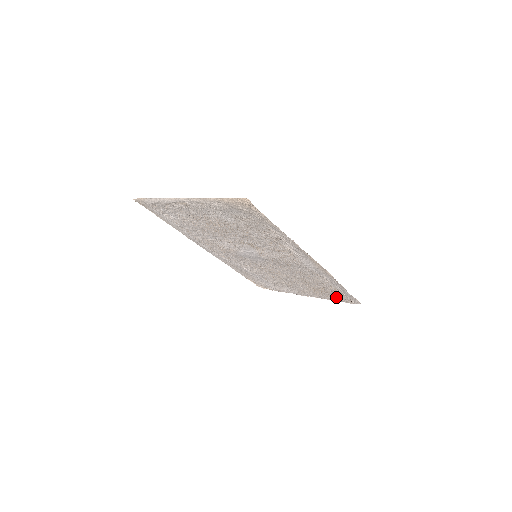
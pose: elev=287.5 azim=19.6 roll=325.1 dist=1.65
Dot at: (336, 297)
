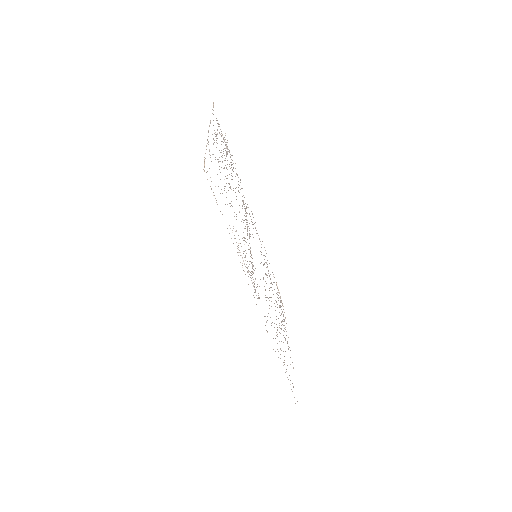
Dot at: occluded
